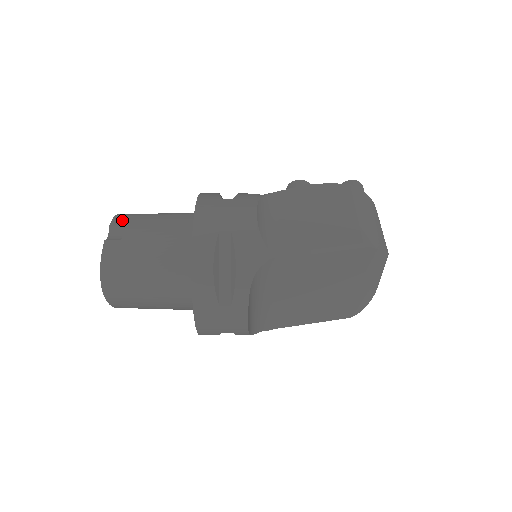
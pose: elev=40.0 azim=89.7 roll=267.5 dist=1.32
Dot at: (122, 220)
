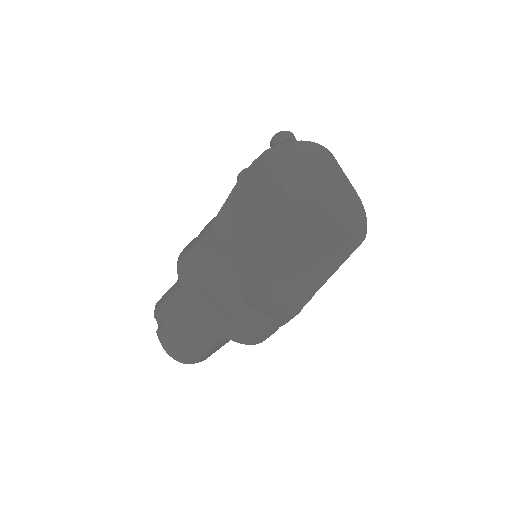
Dot at: (158, 307)
